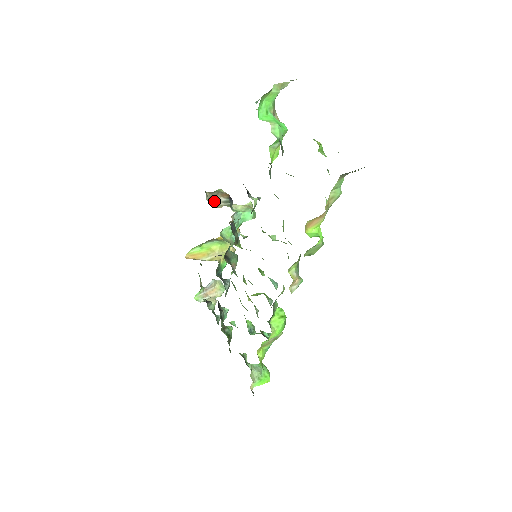
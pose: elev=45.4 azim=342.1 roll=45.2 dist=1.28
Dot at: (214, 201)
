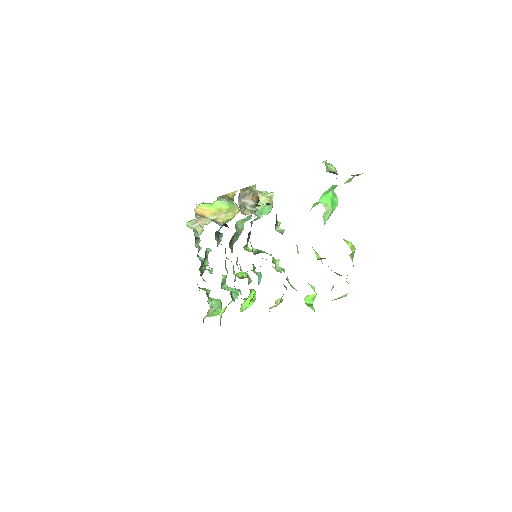
Dot at: (244, 202)
